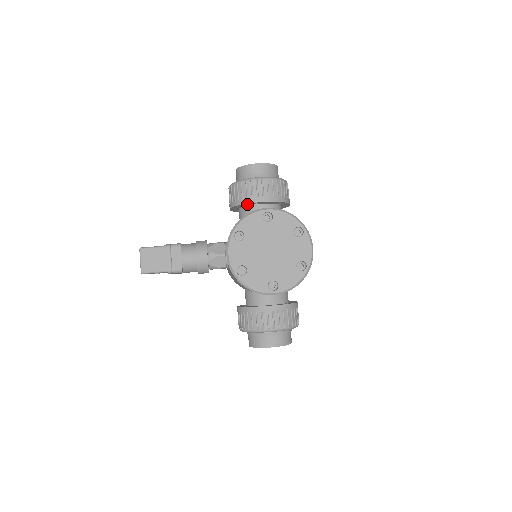
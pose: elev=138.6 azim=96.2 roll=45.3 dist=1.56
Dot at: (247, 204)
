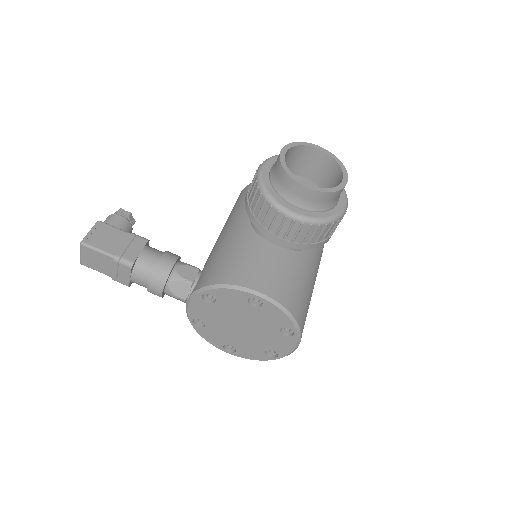
Dot at: occluded
